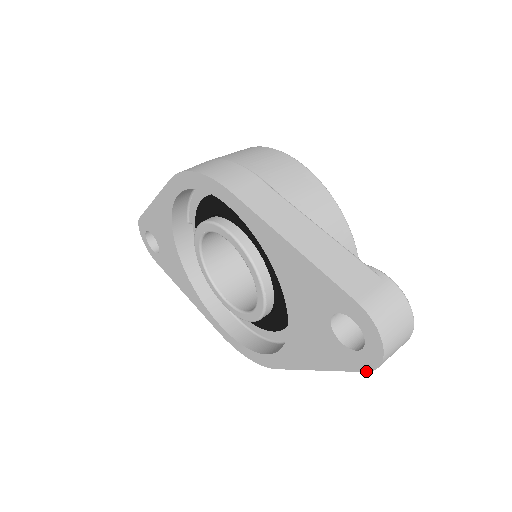
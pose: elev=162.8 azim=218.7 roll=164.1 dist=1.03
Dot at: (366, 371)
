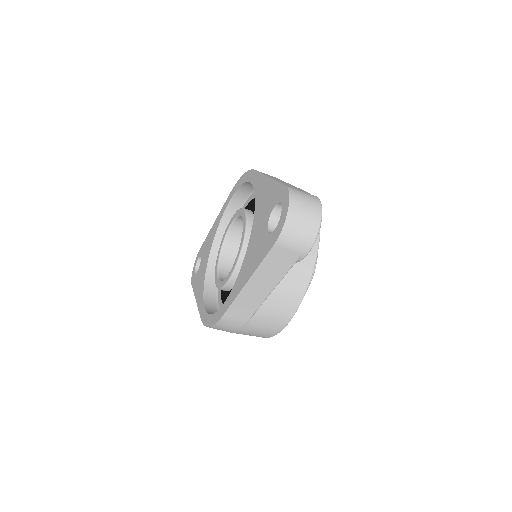
Dot at: (274, 243)
